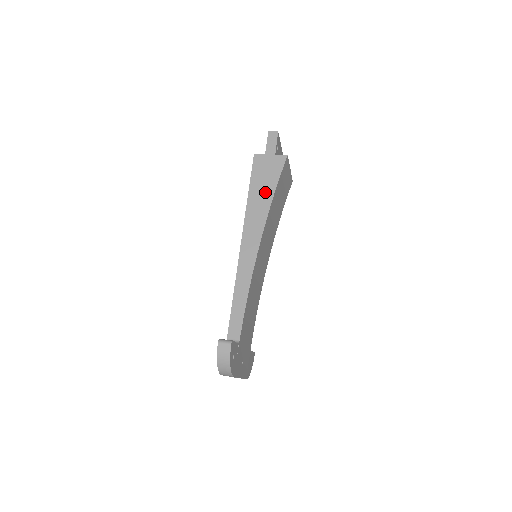
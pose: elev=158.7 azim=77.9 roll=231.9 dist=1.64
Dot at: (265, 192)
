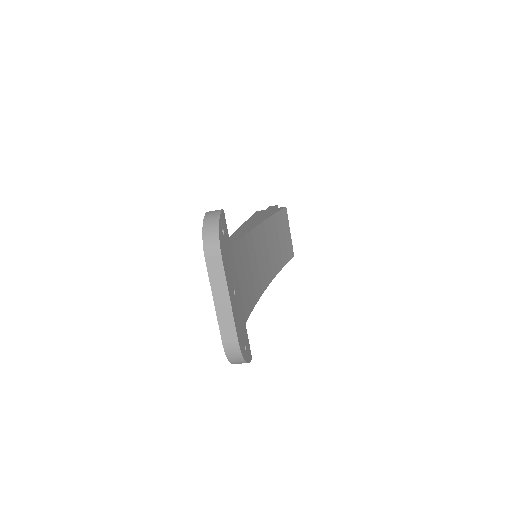
Dot at: occluded
